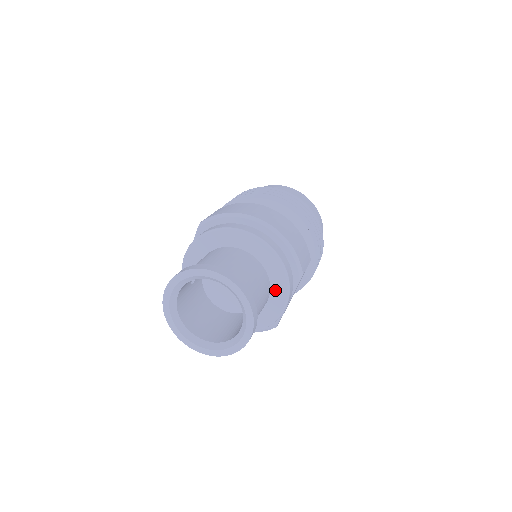
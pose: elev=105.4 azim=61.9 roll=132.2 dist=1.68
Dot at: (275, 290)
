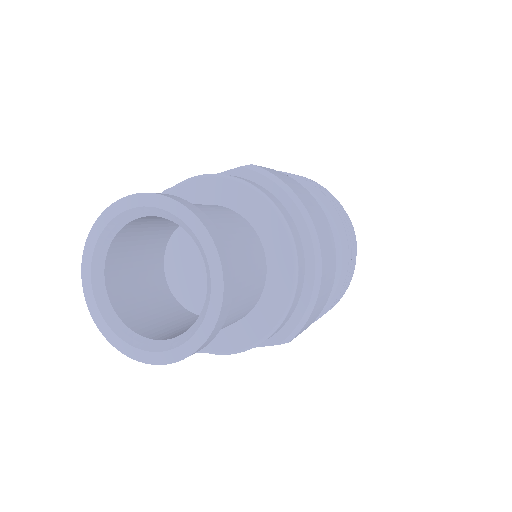
Dot at: (245, 326)
